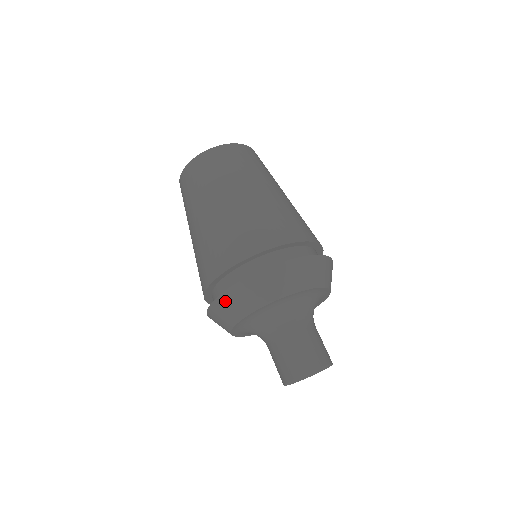
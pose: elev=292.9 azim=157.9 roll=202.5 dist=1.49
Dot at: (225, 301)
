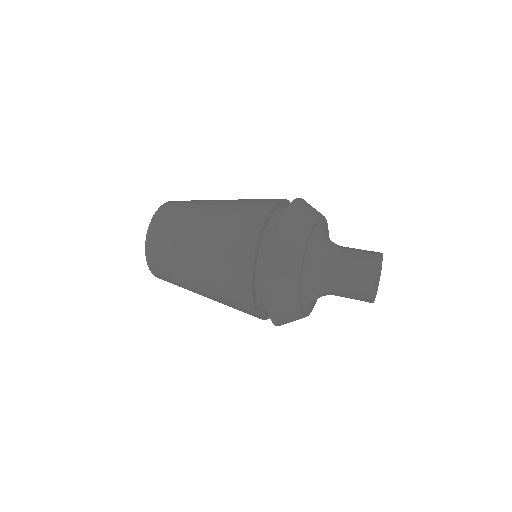
Dot at: (279, 254)
